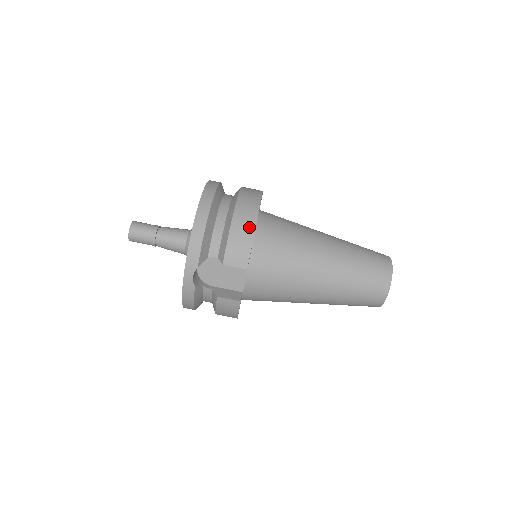
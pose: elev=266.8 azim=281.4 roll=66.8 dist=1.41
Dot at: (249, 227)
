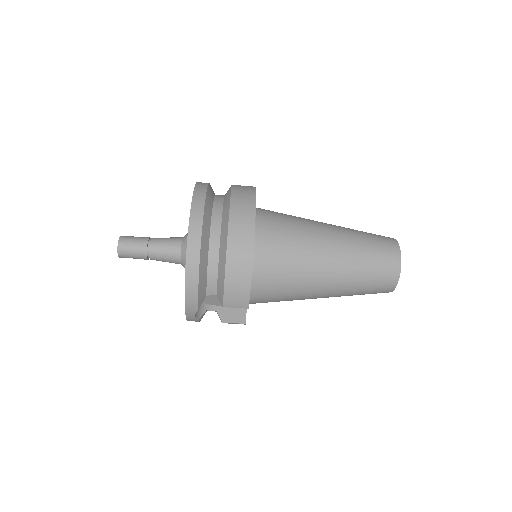
Dot at: (245, 271)
